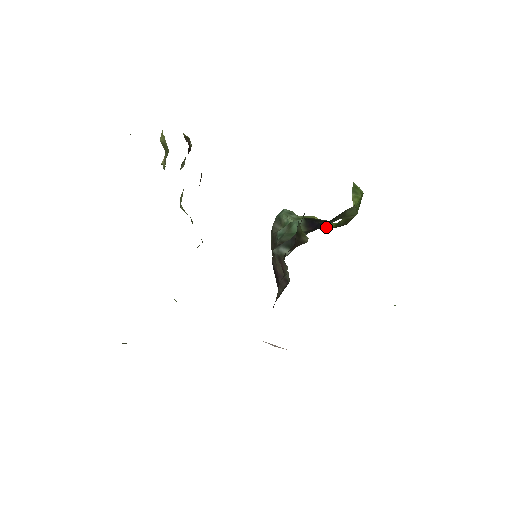
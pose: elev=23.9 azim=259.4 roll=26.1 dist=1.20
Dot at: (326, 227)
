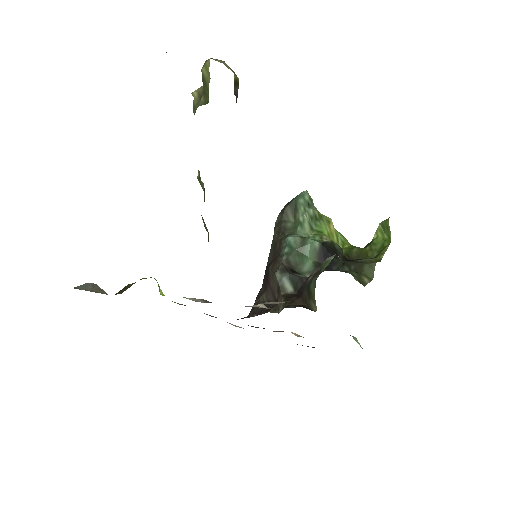
Dot at: occluded
